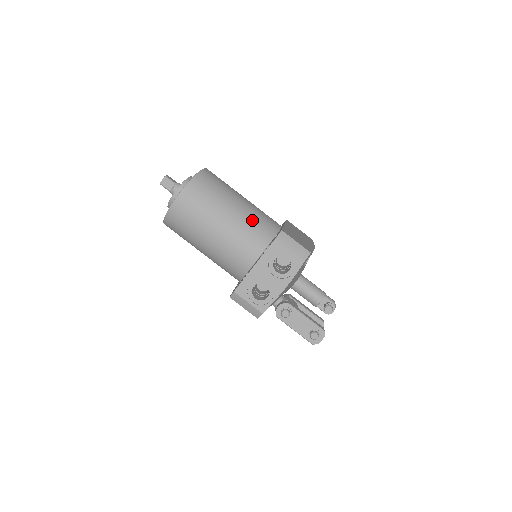
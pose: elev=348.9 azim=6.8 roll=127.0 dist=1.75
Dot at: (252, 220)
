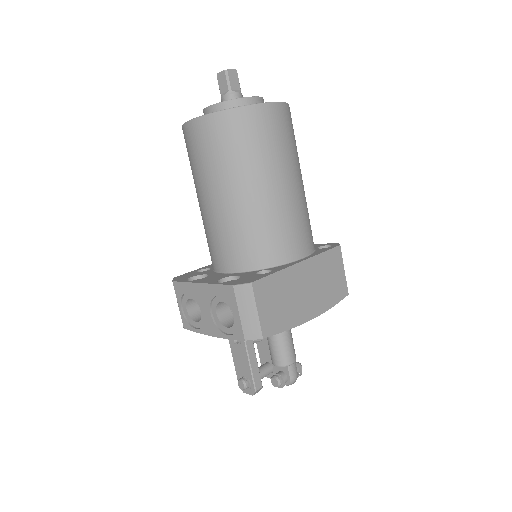
Dot at: (258, 225)
